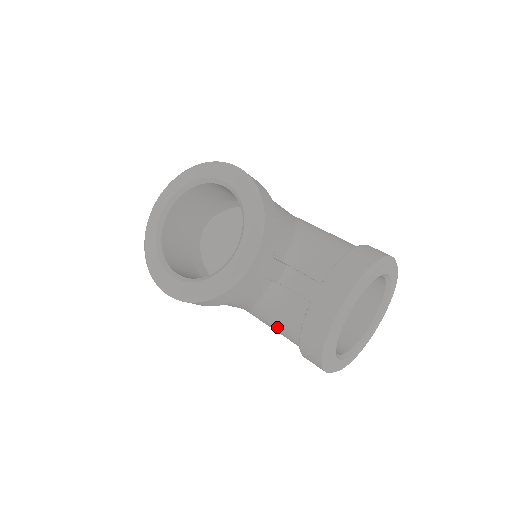
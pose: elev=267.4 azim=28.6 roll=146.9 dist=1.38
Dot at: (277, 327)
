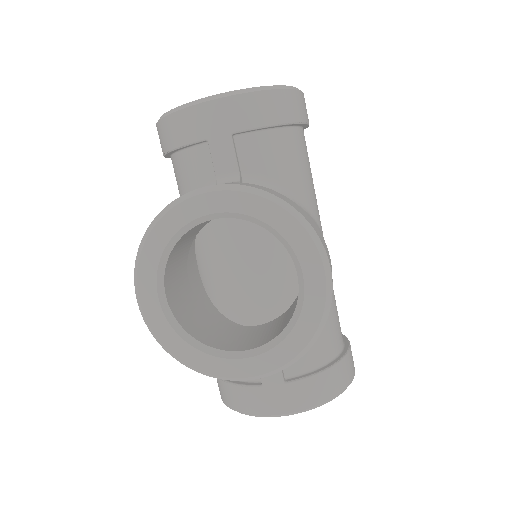
Dot at: occluded
